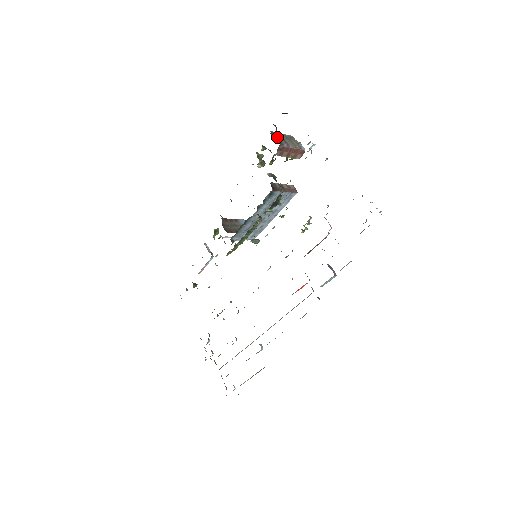
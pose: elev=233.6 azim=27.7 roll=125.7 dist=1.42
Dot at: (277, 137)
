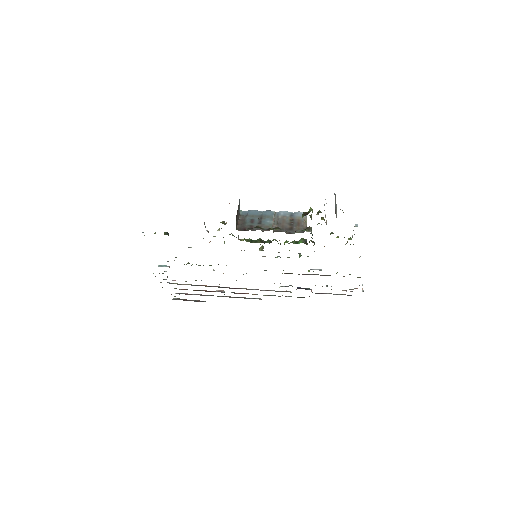
Dot at: occluded
